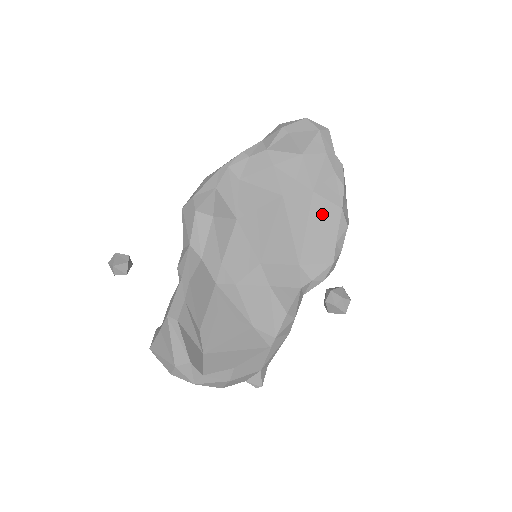
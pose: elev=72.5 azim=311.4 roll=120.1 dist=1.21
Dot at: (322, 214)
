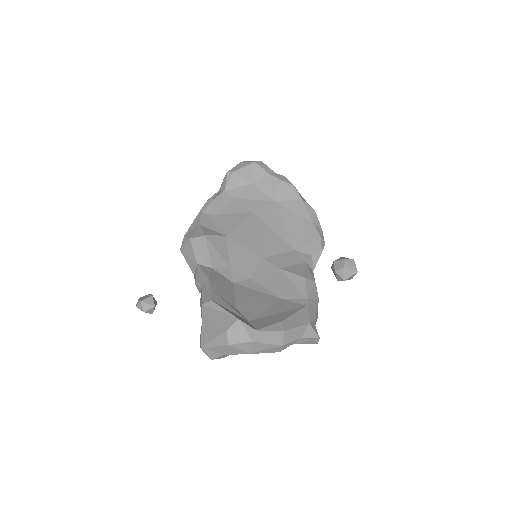
Dot at: (290, 211)
